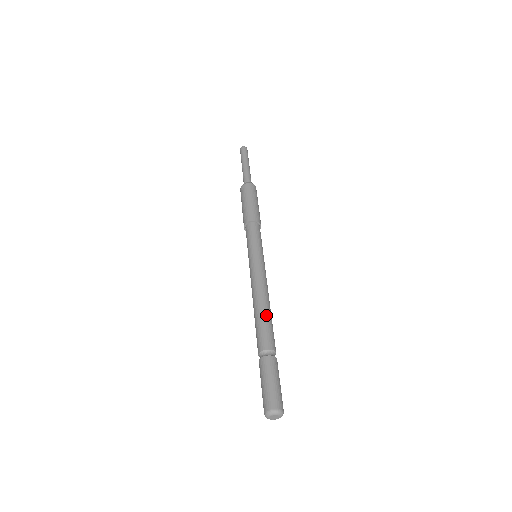
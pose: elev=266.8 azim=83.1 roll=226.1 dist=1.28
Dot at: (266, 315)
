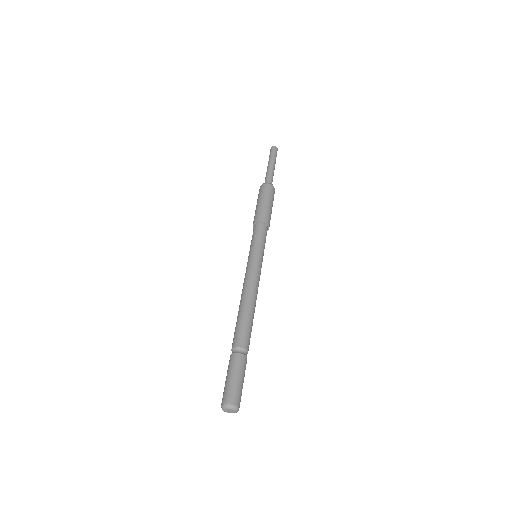
Dot at: (249, 315)
